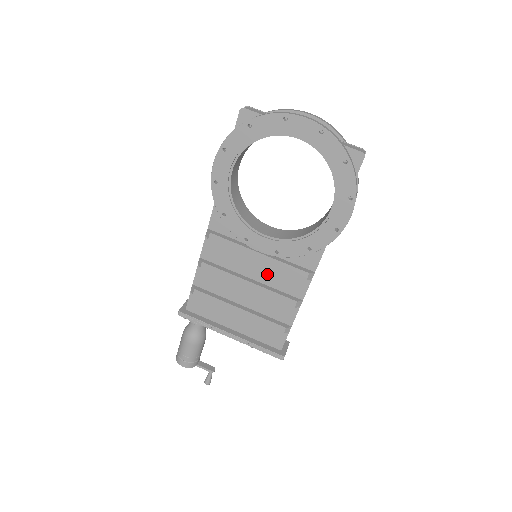
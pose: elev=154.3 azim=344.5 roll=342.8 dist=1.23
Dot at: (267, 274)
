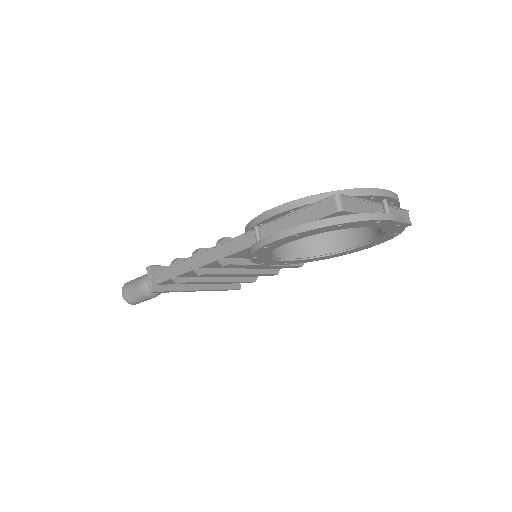
Dot at: occluded
